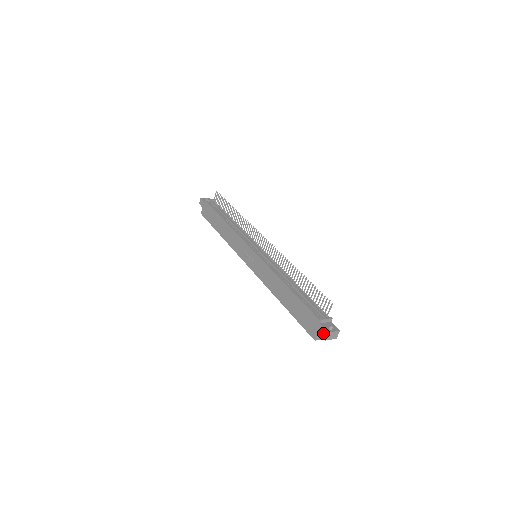
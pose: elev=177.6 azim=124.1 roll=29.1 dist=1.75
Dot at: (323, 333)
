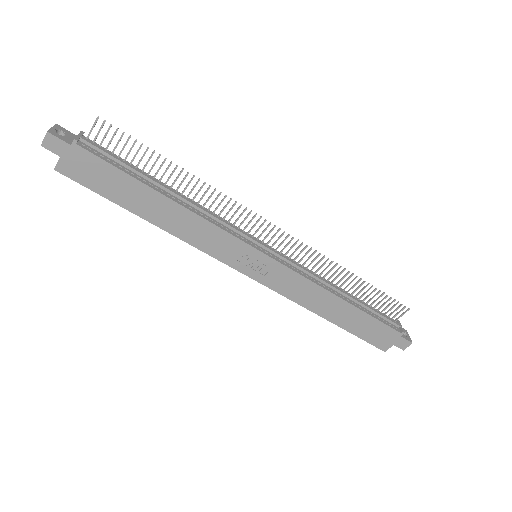
Dot at: (403, 345)
